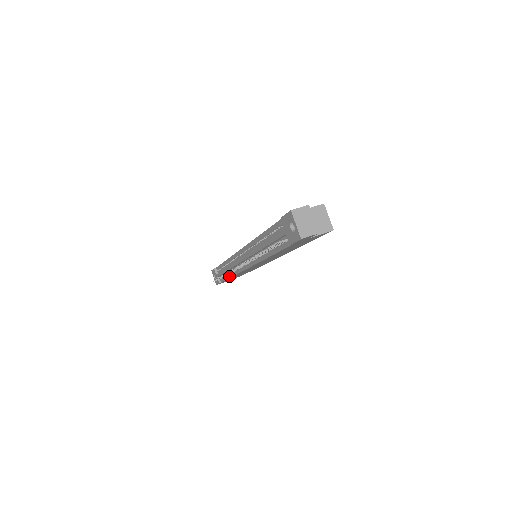
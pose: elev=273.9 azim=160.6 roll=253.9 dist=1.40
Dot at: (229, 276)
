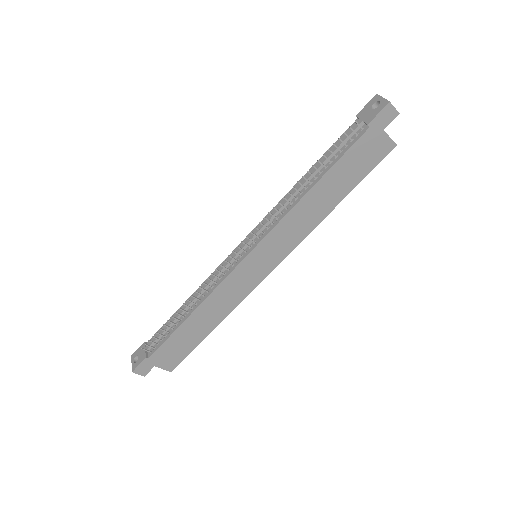
Dot at: (185, 317)
